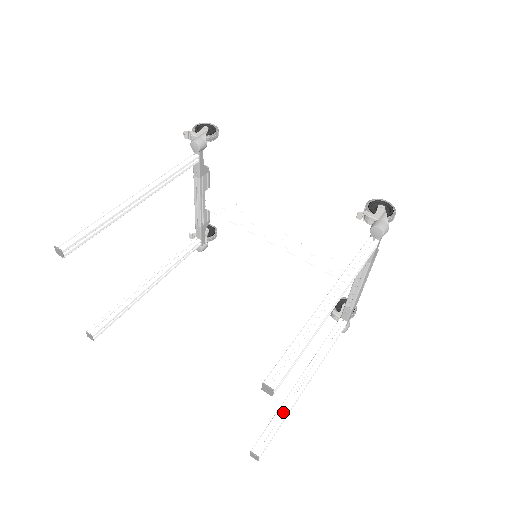
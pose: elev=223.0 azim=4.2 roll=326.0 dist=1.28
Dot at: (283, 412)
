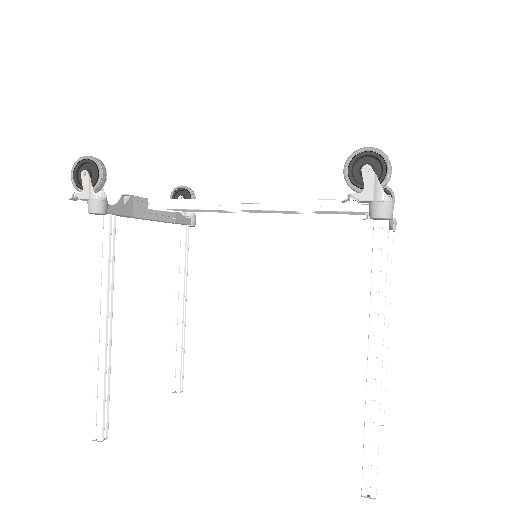
Dot at: occluded
